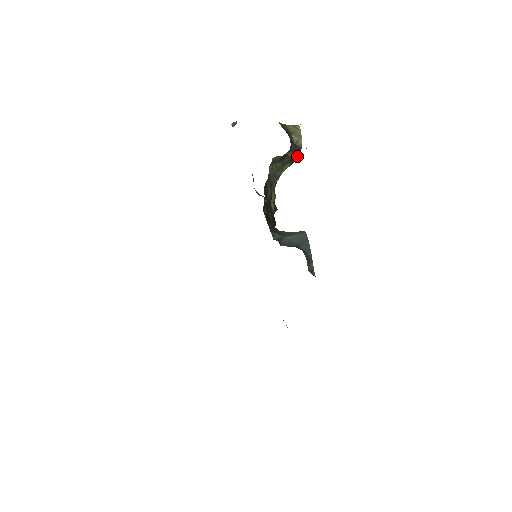
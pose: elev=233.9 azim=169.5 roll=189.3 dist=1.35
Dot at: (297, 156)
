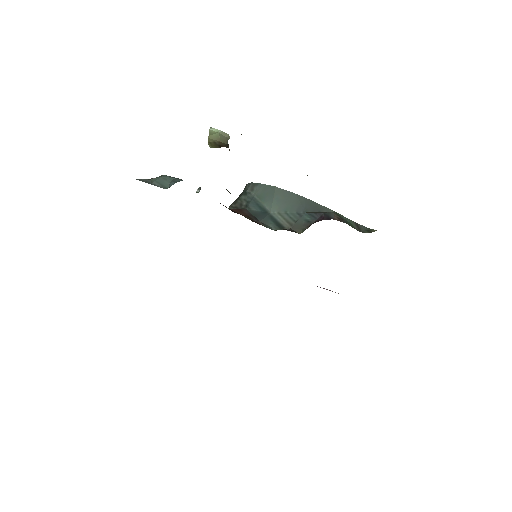
Dot at: occluded
